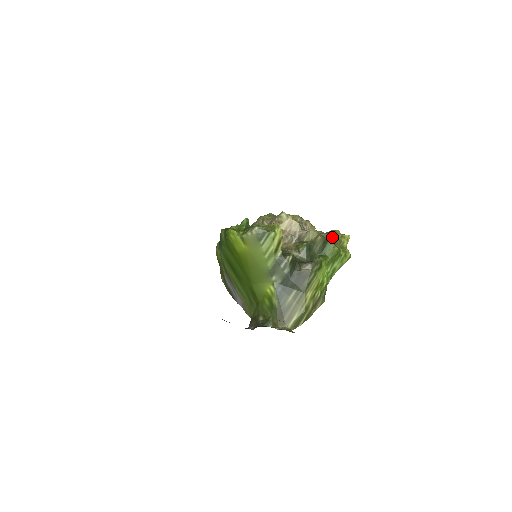
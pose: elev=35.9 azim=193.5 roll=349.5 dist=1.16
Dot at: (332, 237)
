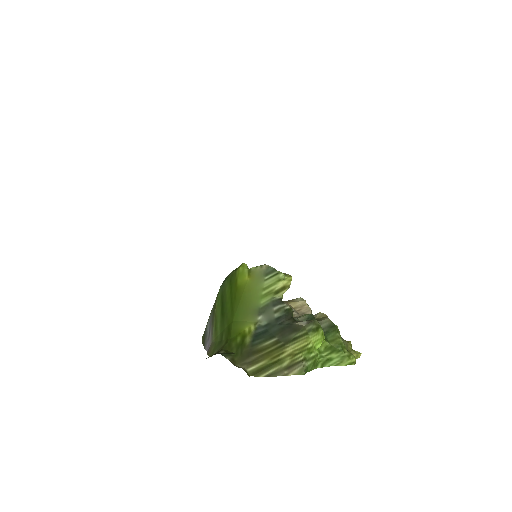
Dot at: (341, 337)
